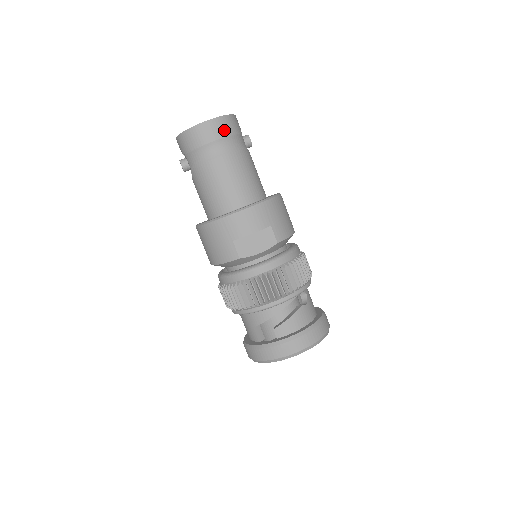
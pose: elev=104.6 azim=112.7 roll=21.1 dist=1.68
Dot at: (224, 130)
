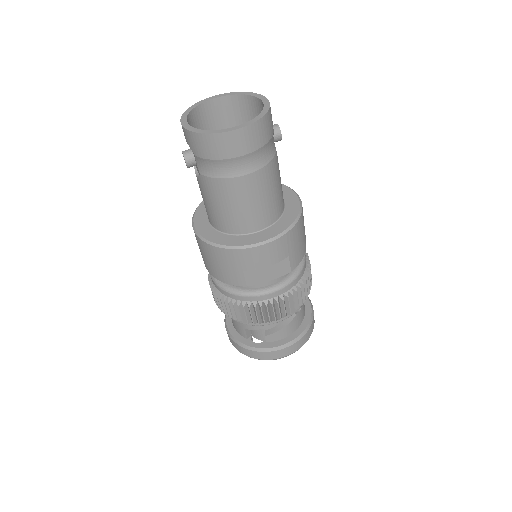
Dot at: (256, 141)
